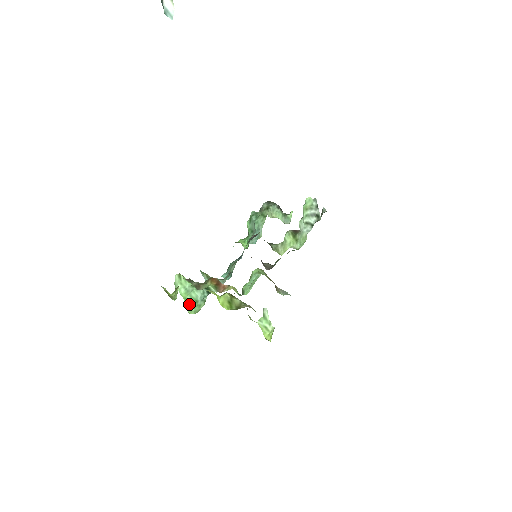
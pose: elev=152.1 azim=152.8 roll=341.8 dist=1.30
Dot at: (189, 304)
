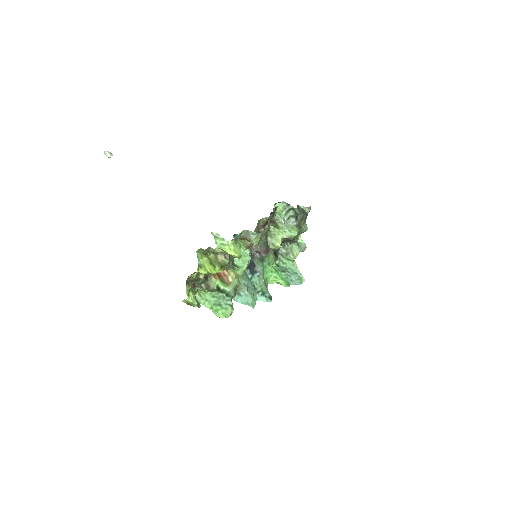
Dot at: (215, 310)
